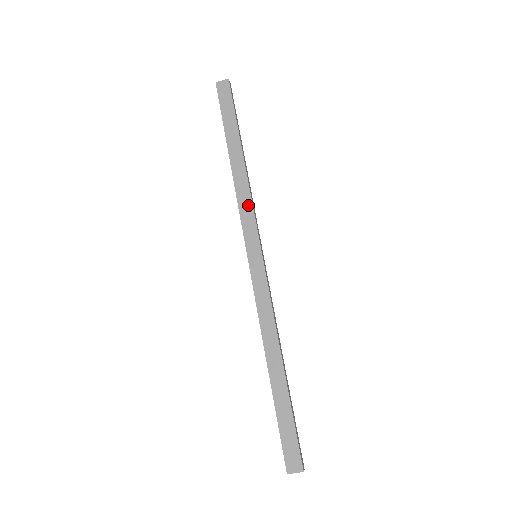
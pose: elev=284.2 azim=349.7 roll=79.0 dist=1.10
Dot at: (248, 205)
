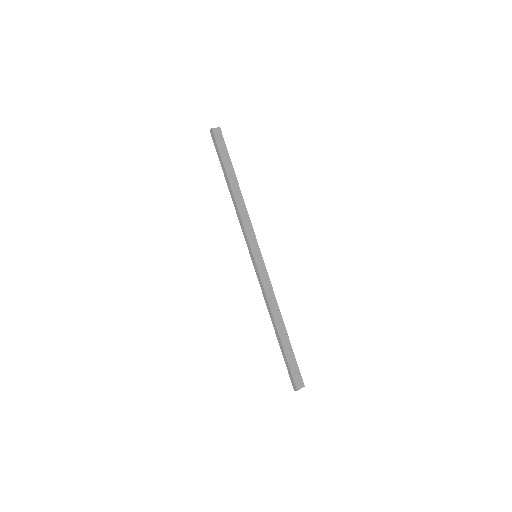
Dot at: (248, 221)
